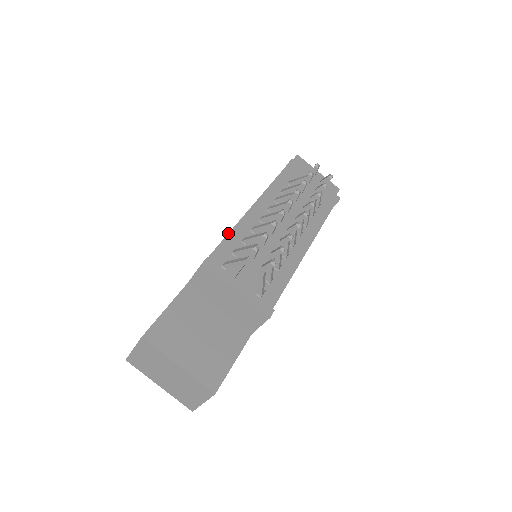
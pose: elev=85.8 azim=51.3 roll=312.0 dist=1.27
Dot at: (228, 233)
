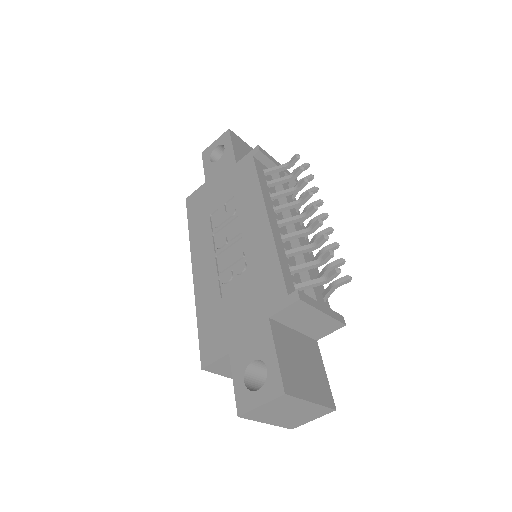
Dot at: (277, 252)
